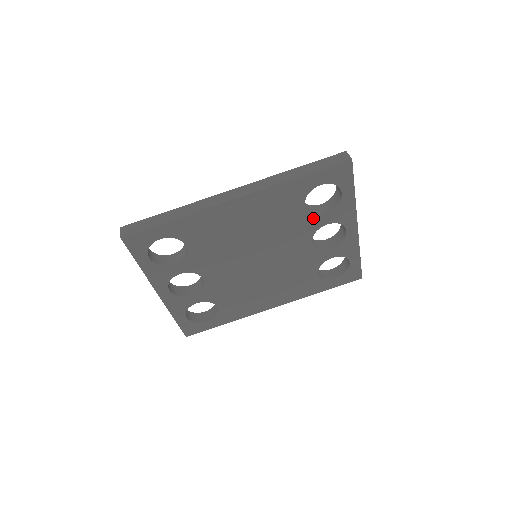
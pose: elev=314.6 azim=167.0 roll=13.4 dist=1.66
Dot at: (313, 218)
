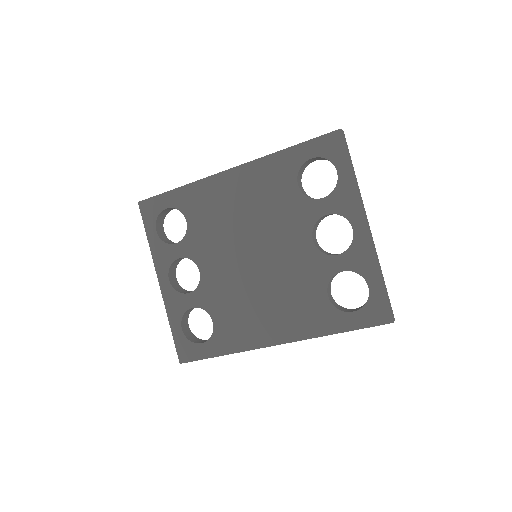
Dot at: (309, 203)
